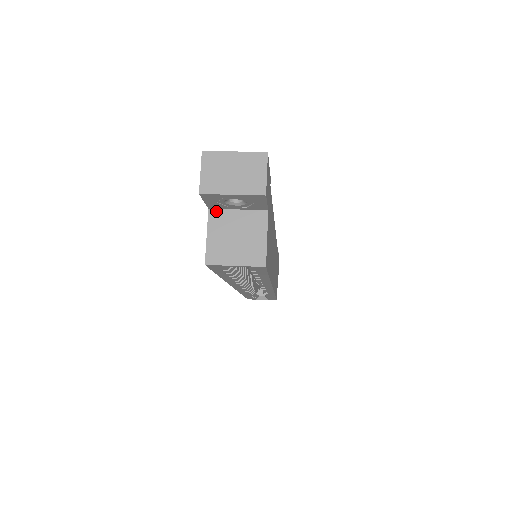
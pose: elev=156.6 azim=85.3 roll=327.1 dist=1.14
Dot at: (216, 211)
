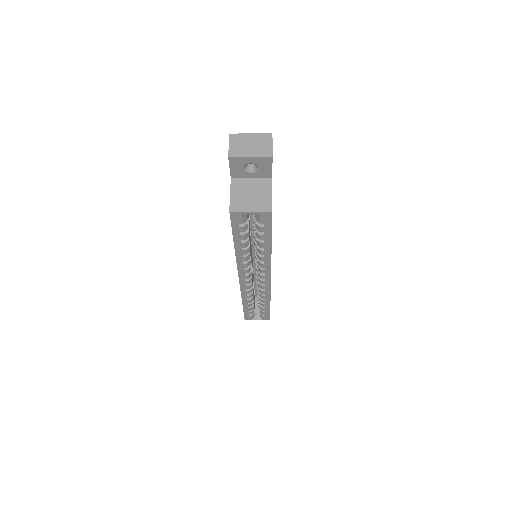
Dot at: (236, 179)
